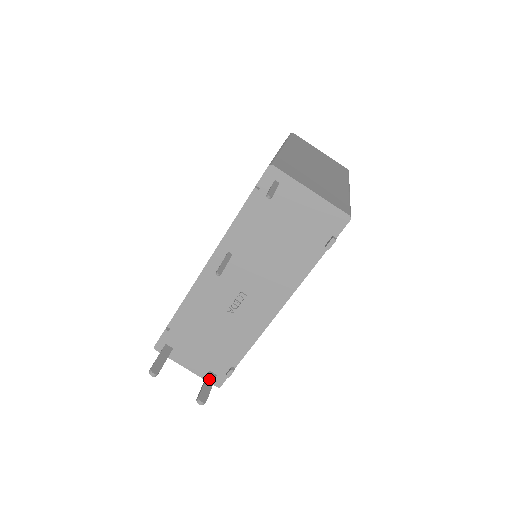
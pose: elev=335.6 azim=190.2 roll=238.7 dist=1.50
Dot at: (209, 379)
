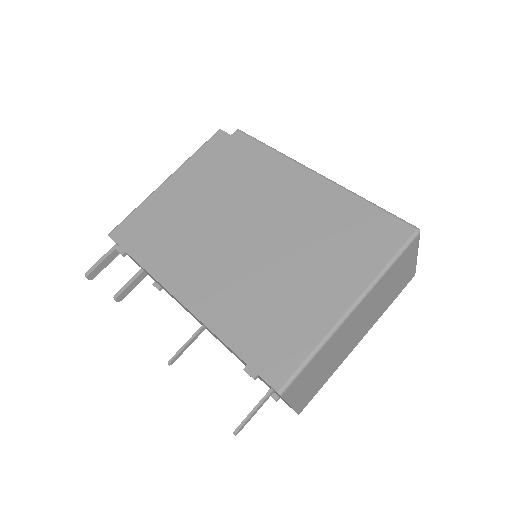
Dot at: (138, 279)
